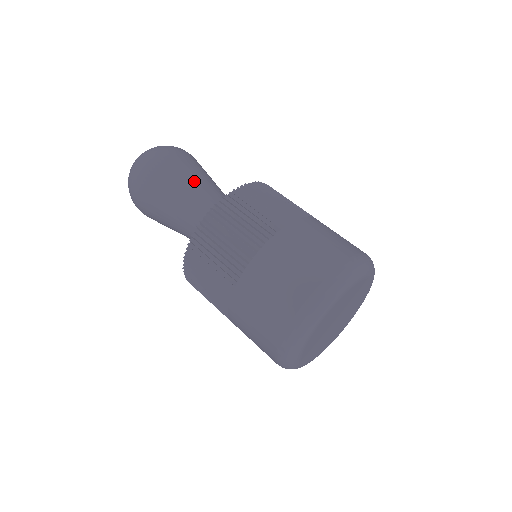
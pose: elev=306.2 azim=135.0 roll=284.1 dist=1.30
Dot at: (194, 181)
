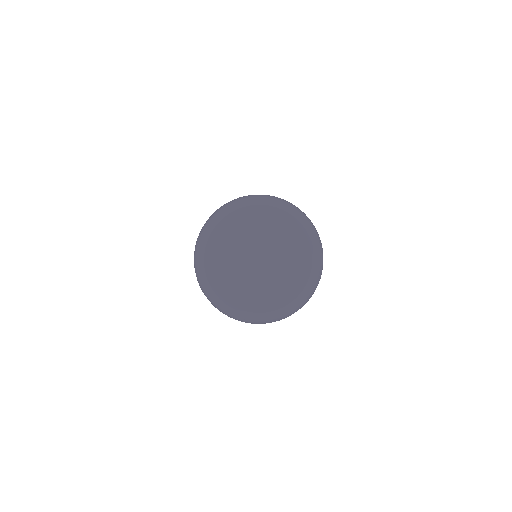
Dot at: occluded
